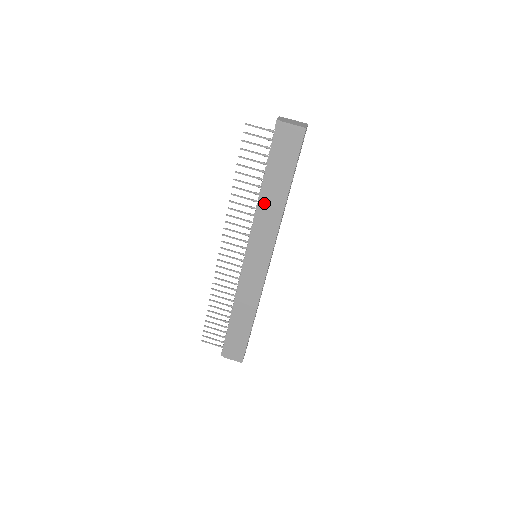
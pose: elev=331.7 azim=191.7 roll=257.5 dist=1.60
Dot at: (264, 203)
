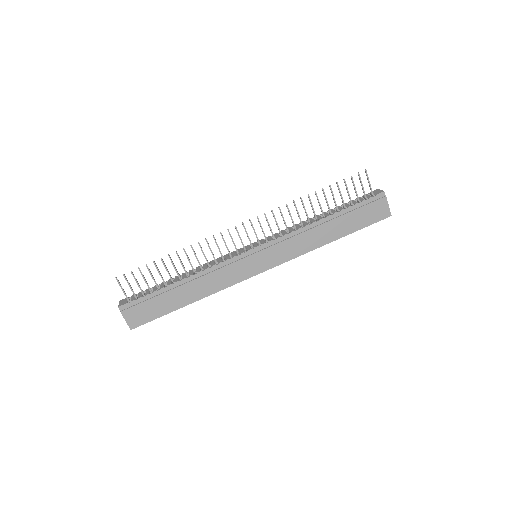
Dot at: (315, 229)
